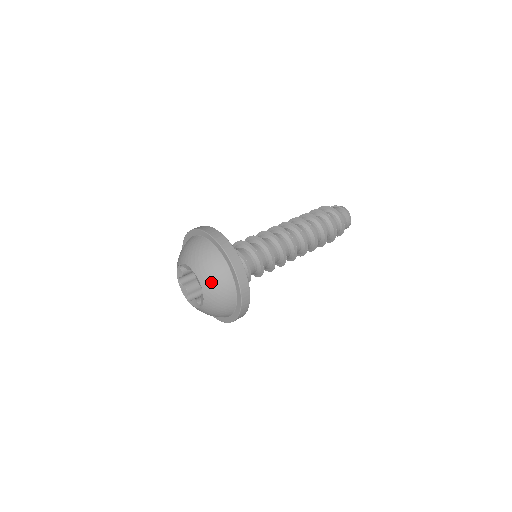
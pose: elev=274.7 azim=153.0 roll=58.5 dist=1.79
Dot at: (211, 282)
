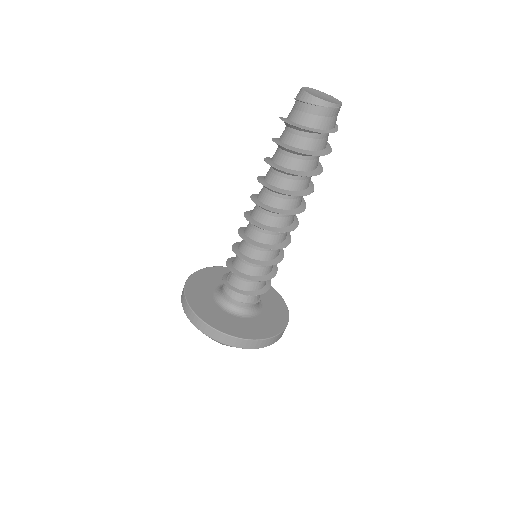
Dot at: occluded
